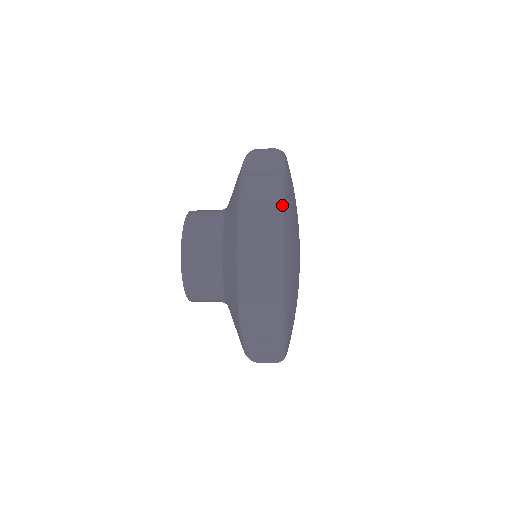
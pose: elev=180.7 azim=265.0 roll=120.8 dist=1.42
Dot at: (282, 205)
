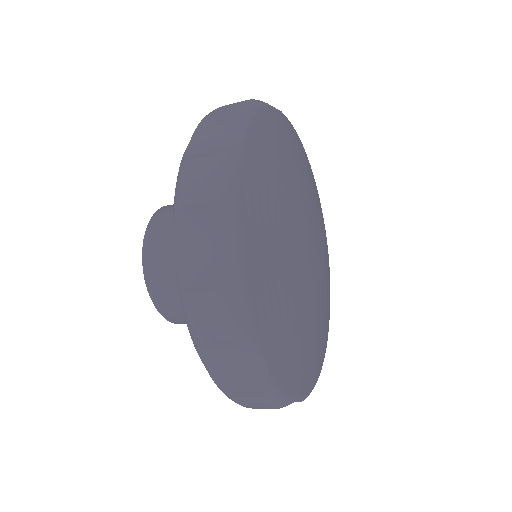
Dot at: (251, 112)
